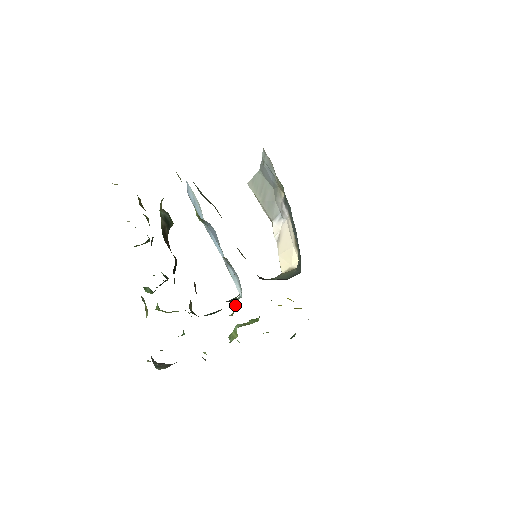
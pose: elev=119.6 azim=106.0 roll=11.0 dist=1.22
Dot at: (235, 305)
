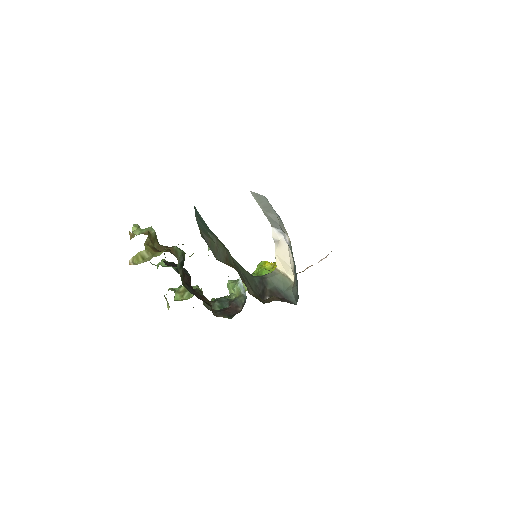
Dot at: (238, 293)
